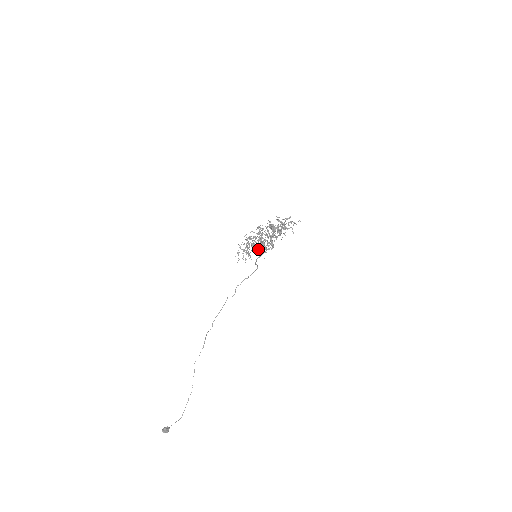
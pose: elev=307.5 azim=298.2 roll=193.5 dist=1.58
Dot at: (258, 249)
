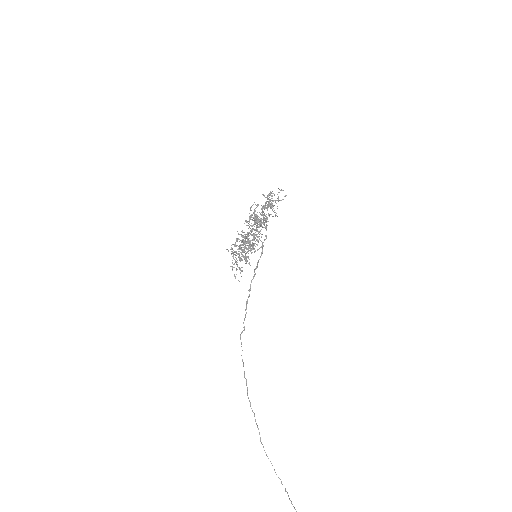
Dot at: occluded
